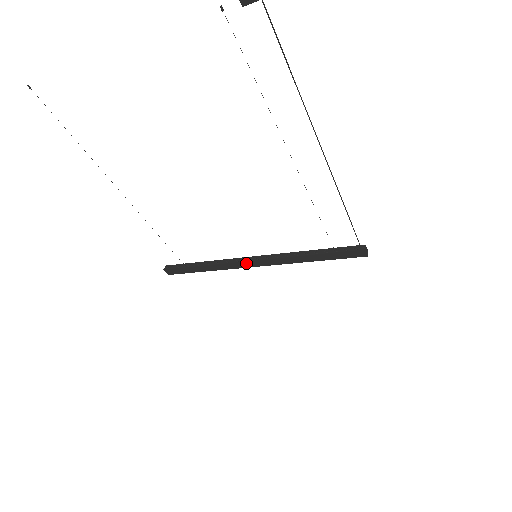
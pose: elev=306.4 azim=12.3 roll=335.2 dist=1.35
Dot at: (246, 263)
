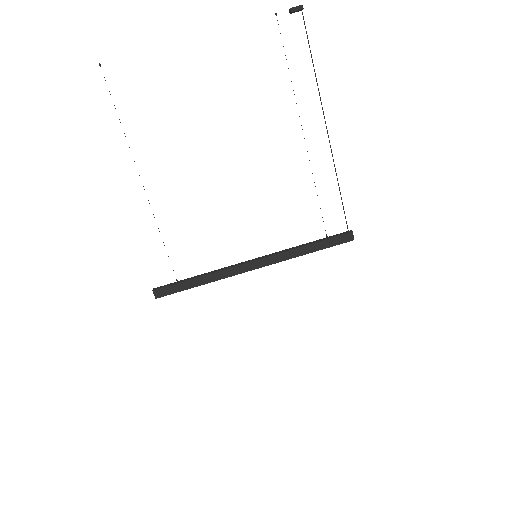
Dot at: (246, 266)
